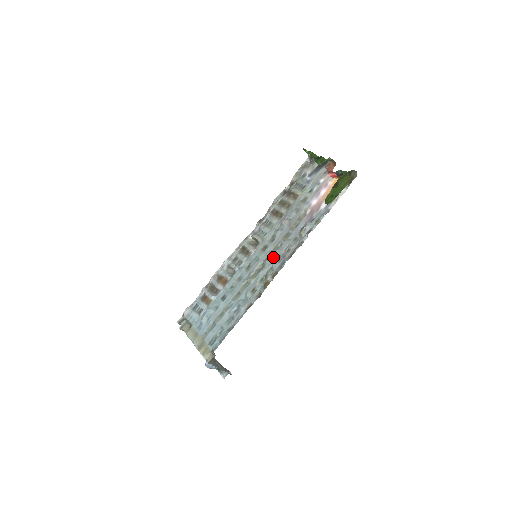
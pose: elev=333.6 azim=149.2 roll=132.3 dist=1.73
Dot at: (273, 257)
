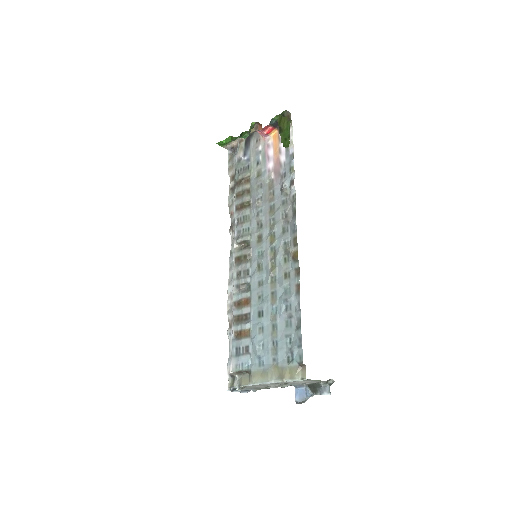
Dot at: (276, 235)
